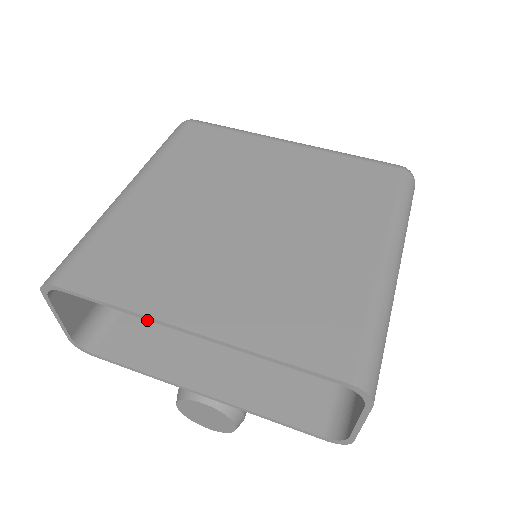
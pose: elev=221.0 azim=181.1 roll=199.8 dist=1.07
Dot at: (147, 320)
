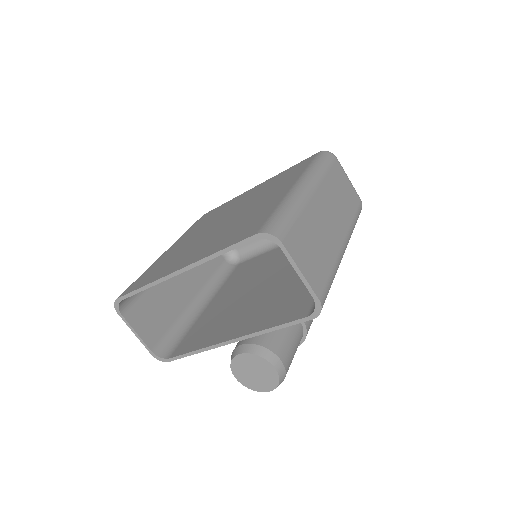
Dot at: (201, 329)
